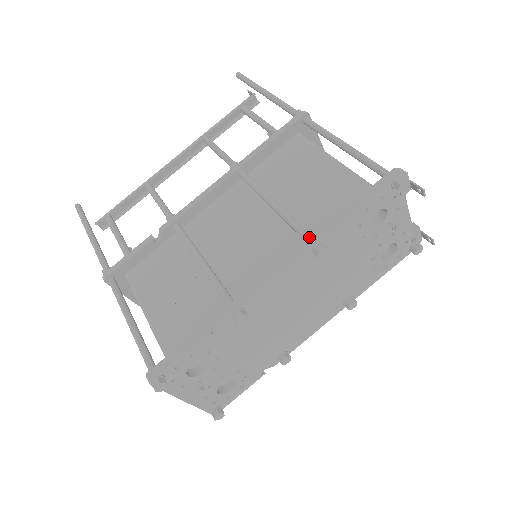
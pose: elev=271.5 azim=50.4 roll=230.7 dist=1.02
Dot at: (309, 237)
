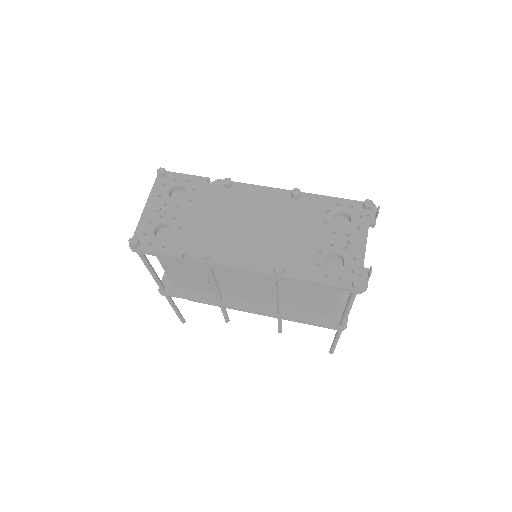
Dot at: occluded
